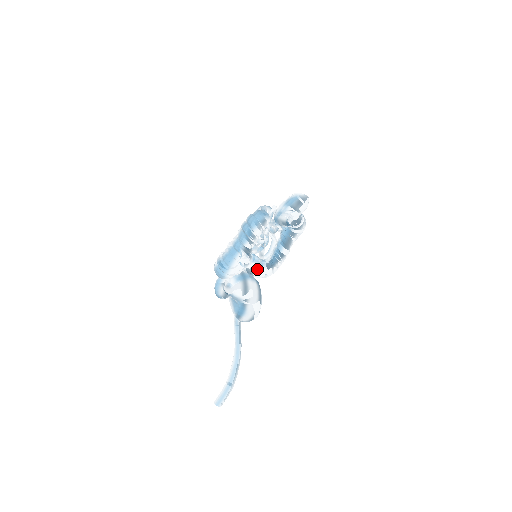
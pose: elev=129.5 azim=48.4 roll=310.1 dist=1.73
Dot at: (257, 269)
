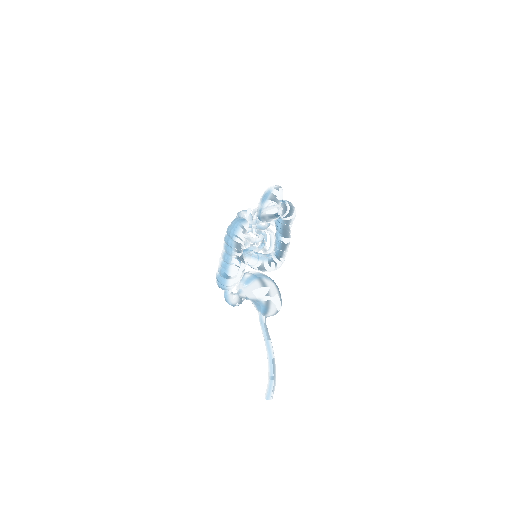
Dot at: (265, 265)
